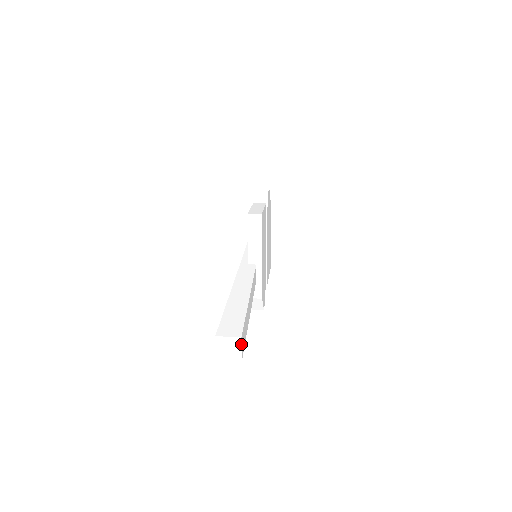
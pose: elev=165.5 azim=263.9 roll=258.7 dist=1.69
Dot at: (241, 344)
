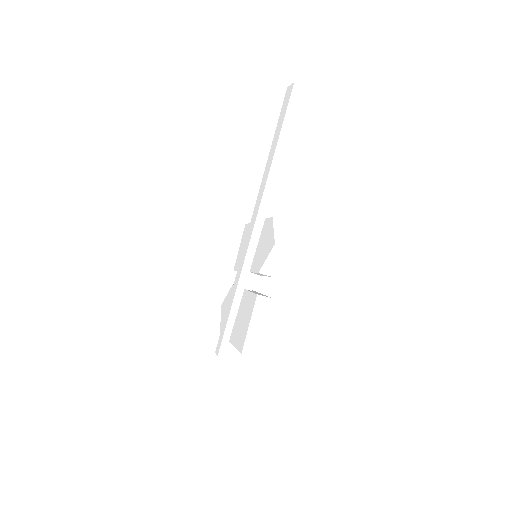
Dot at: occluded
